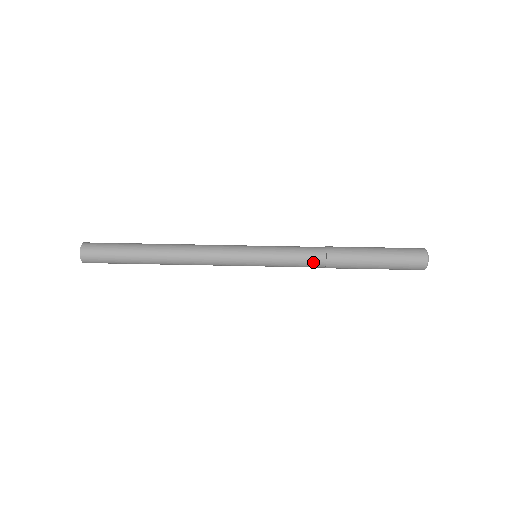
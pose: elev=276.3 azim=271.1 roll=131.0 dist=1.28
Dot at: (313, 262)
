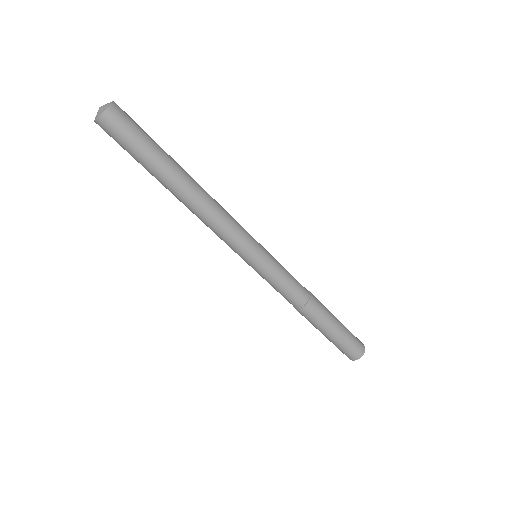
Dot at: (293, 299)
